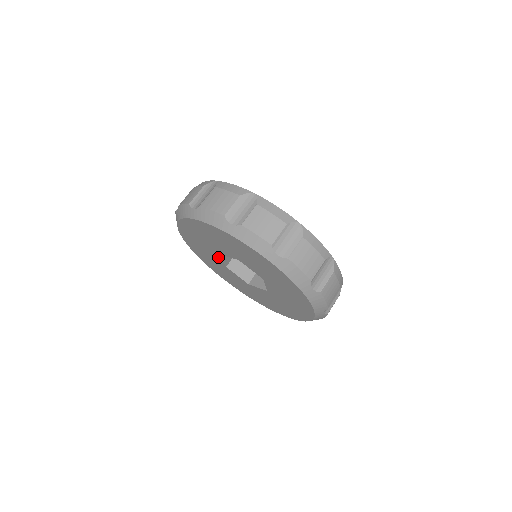
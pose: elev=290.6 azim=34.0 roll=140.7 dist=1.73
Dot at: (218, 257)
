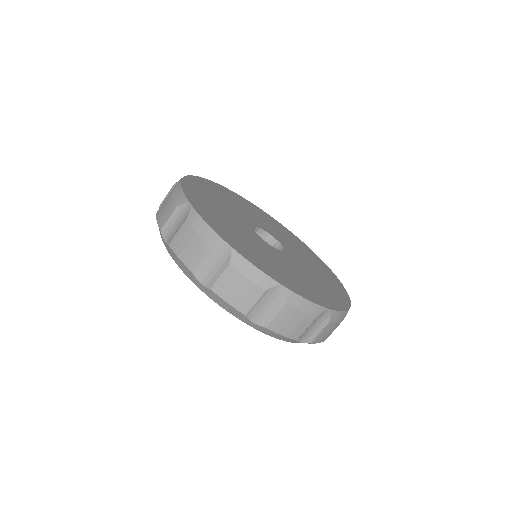
Dot at: occluded
